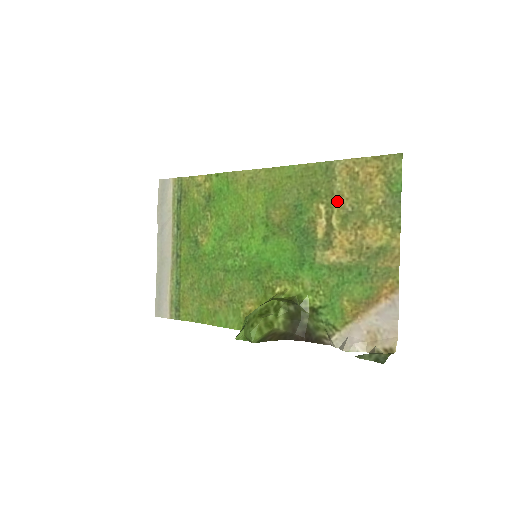
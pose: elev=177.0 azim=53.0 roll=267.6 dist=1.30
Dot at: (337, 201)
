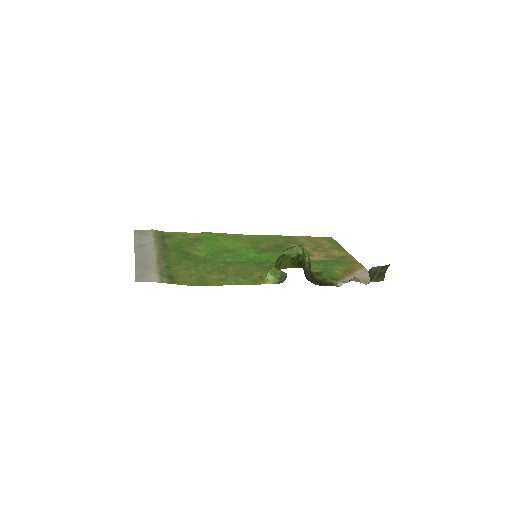
Dot at: (305, 244)
